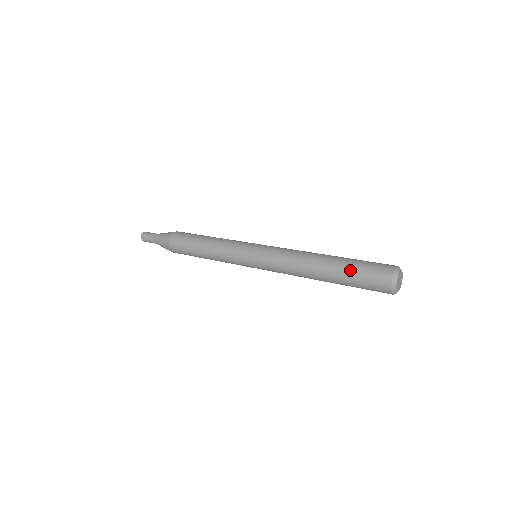
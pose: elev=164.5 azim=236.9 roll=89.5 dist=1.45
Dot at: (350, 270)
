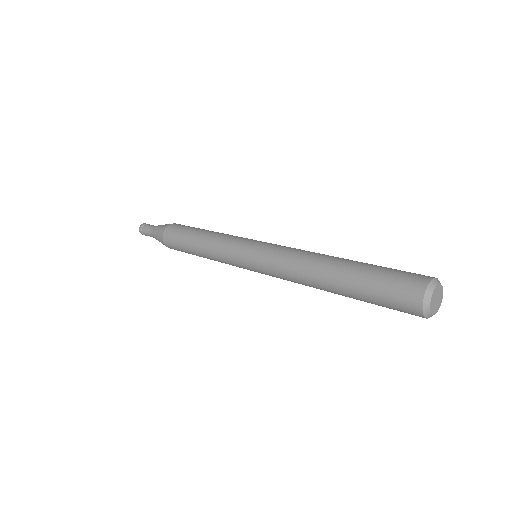
Dot at: (366, 279)
